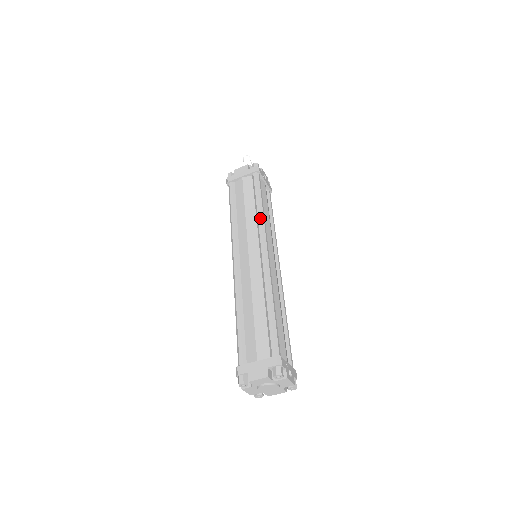
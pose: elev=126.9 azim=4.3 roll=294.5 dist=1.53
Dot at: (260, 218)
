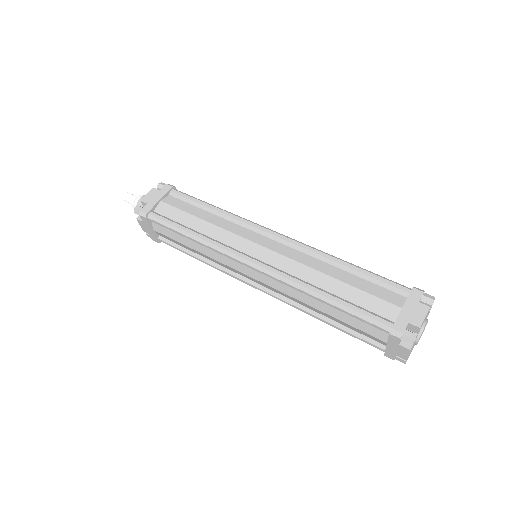
Dot at: (233, 215)
